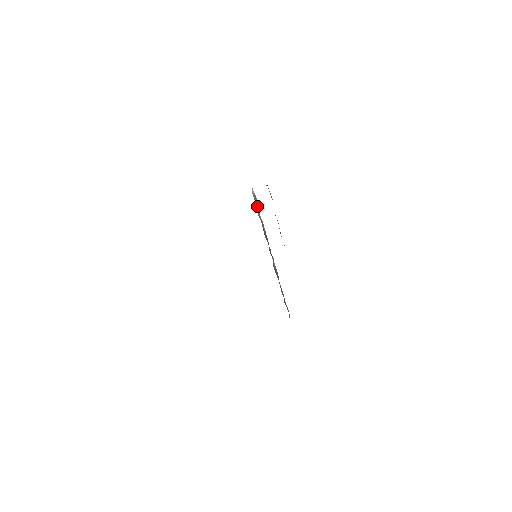
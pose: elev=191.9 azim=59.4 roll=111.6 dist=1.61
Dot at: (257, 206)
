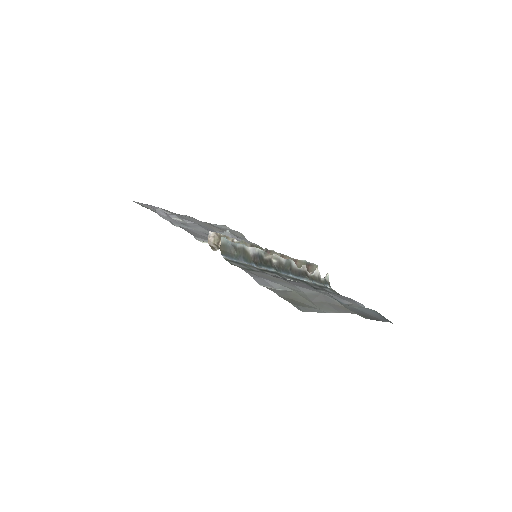
Dot at: occluded
